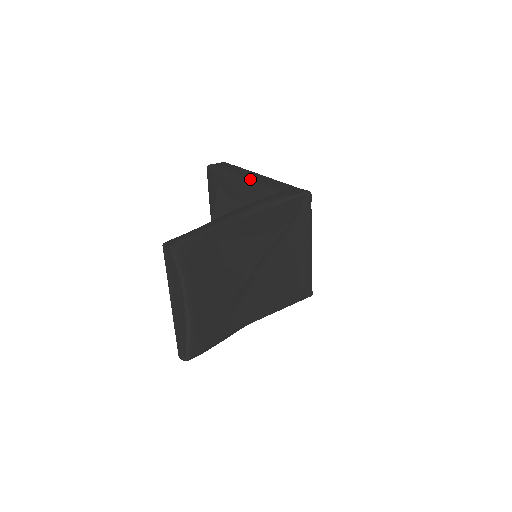
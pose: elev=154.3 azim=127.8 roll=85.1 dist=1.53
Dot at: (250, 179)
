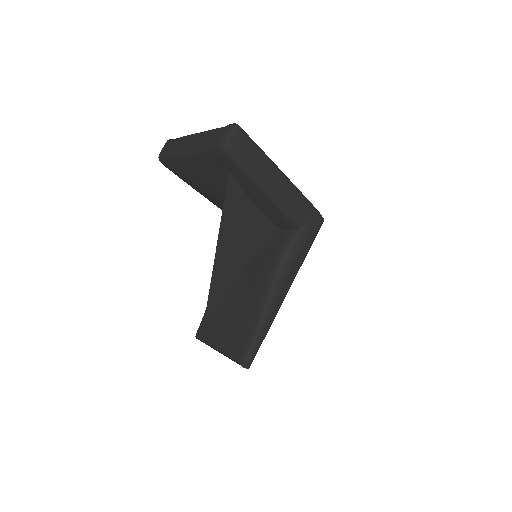
Dot at: (278, 198)
